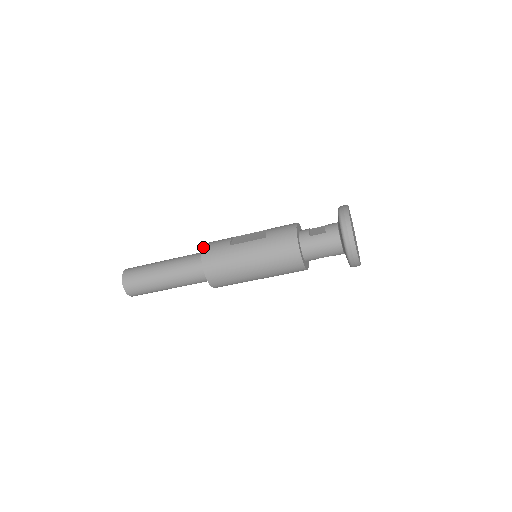
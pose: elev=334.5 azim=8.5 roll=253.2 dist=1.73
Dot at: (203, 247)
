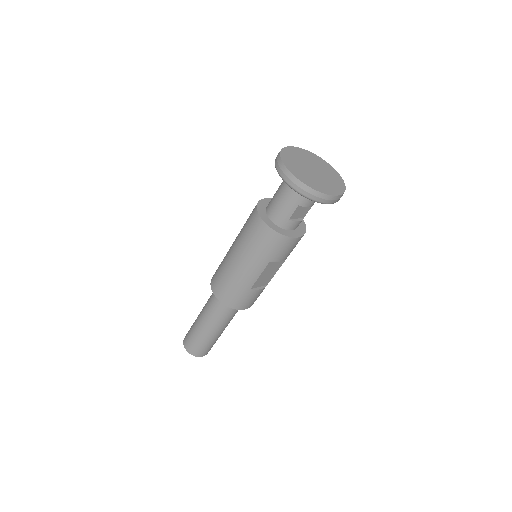
Dot at: occluded
